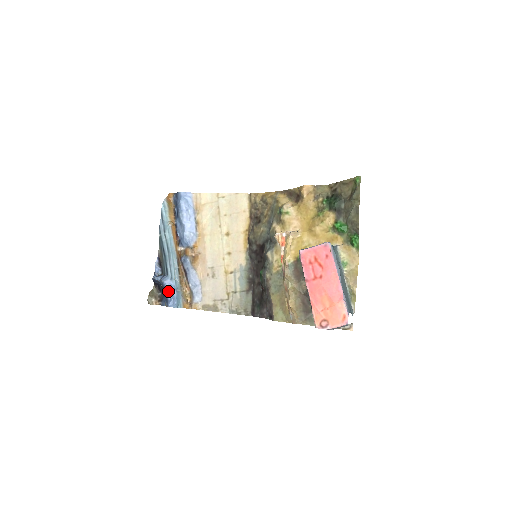
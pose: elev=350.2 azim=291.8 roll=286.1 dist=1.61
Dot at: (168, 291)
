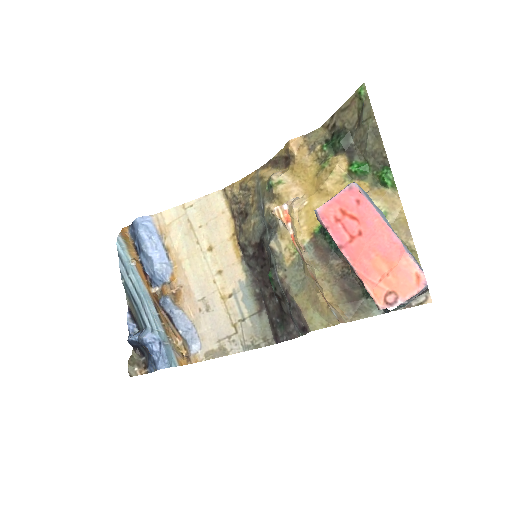
Dot at: (152, 348)
